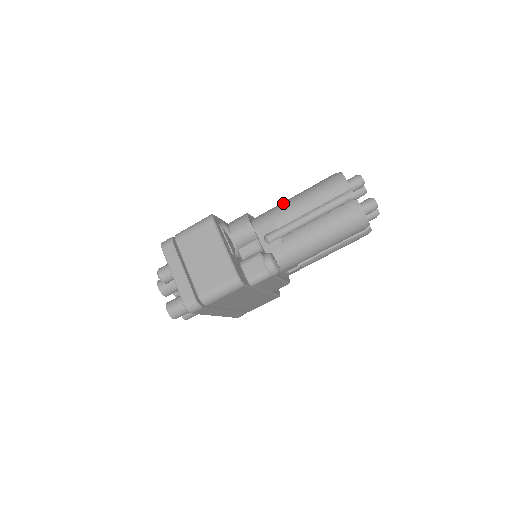
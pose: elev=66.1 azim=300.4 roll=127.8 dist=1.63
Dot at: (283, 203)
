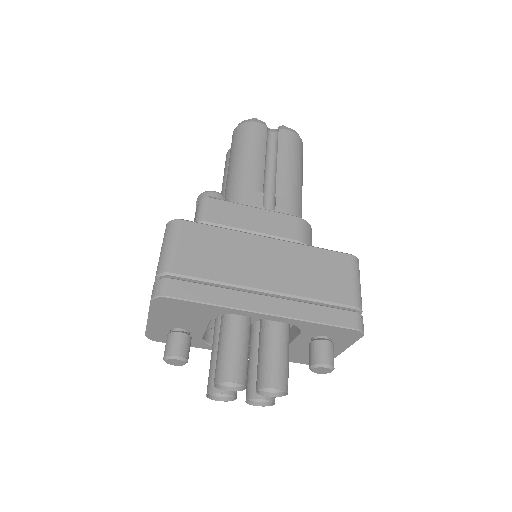
Dot at: occluded
